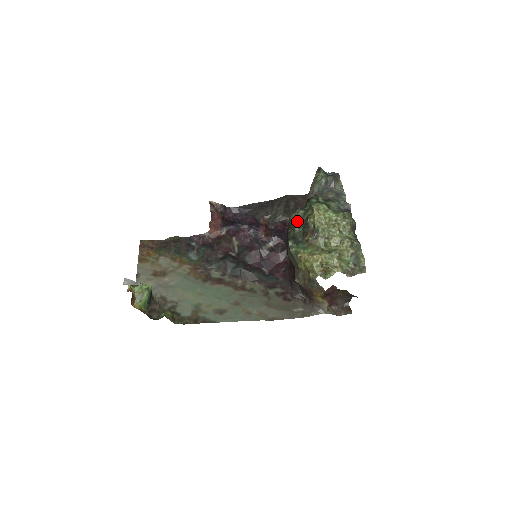
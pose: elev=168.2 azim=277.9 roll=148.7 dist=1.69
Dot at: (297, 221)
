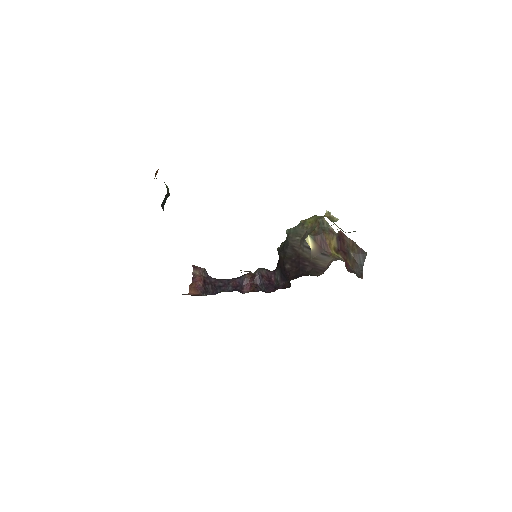
Dot at: occluded
